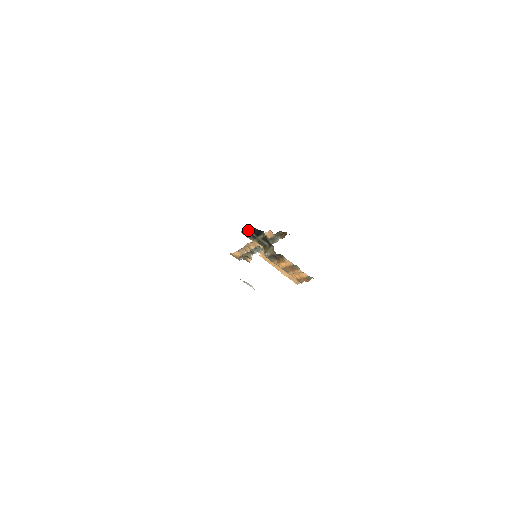
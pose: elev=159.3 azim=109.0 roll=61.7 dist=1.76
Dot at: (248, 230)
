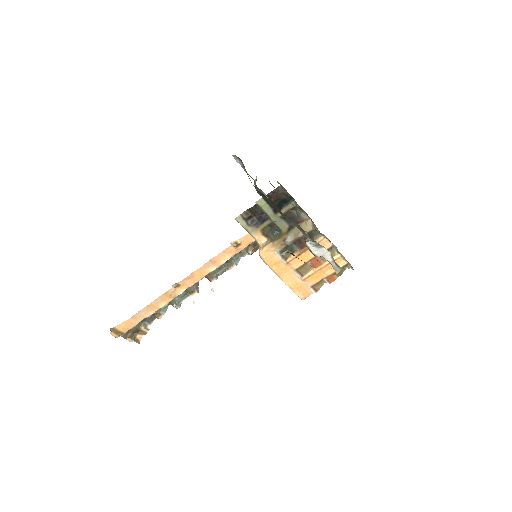
Dot at: (263, 203)
